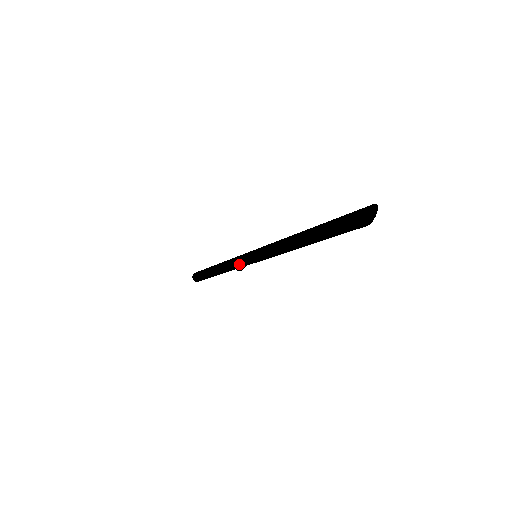
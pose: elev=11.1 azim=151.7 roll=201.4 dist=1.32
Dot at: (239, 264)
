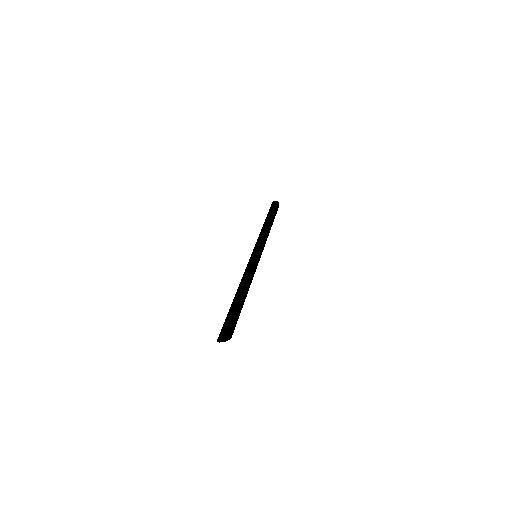
Dot at: occluded
